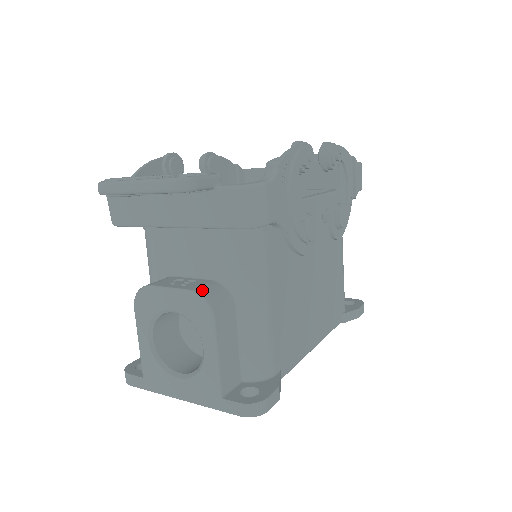
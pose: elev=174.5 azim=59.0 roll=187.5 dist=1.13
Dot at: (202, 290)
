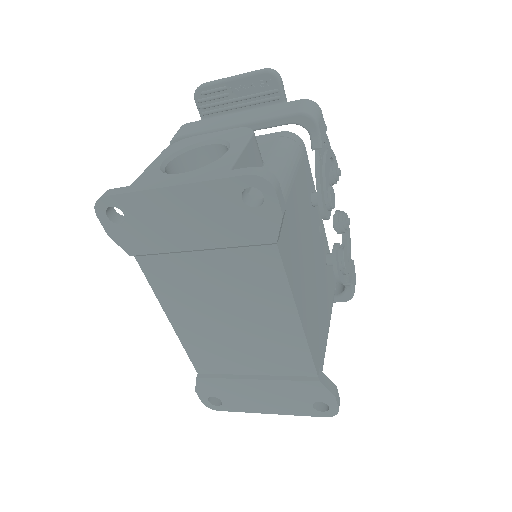
Dot at: occluded
